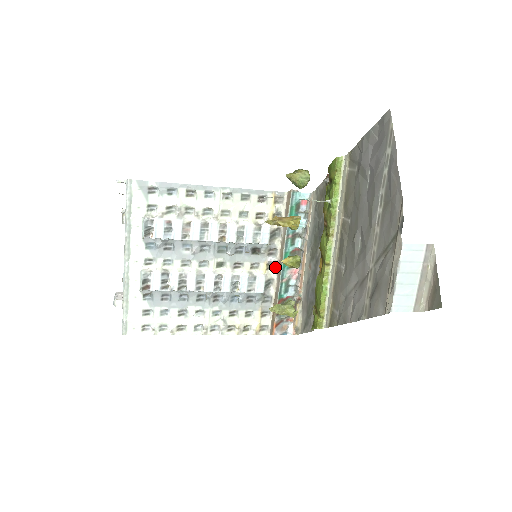
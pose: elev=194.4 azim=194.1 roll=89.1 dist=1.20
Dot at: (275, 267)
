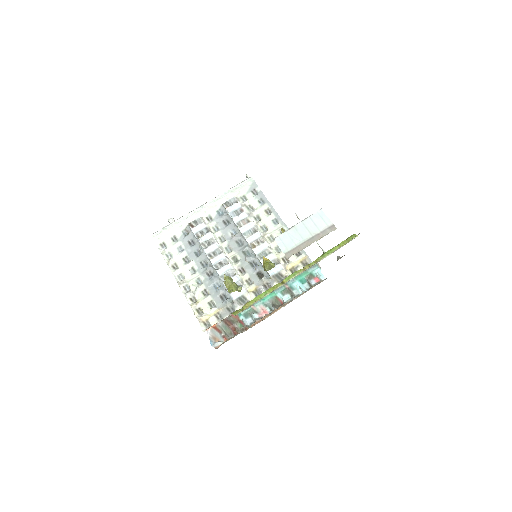
Dot at: occluded
